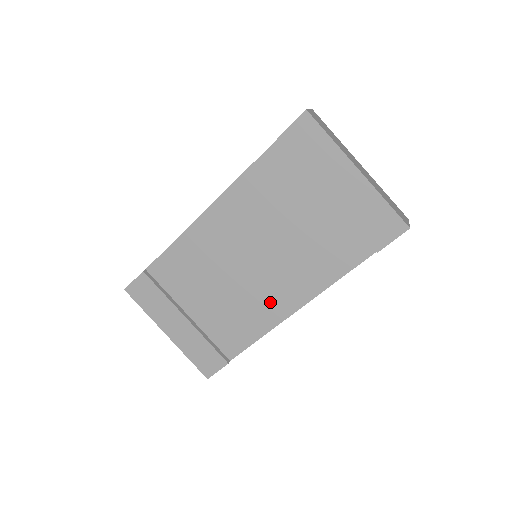
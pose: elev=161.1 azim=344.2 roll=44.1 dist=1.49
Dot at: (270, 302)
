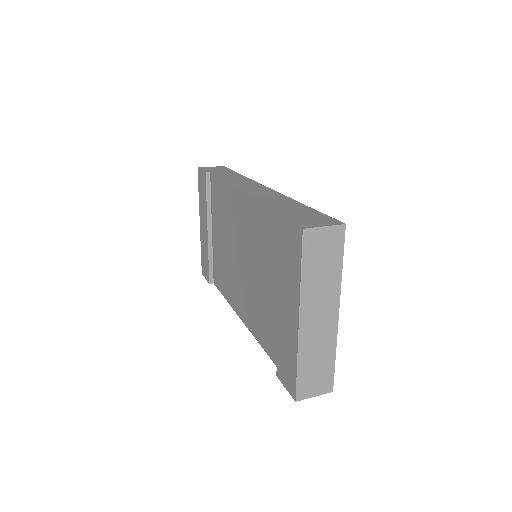
Dot at: (236, 293)
